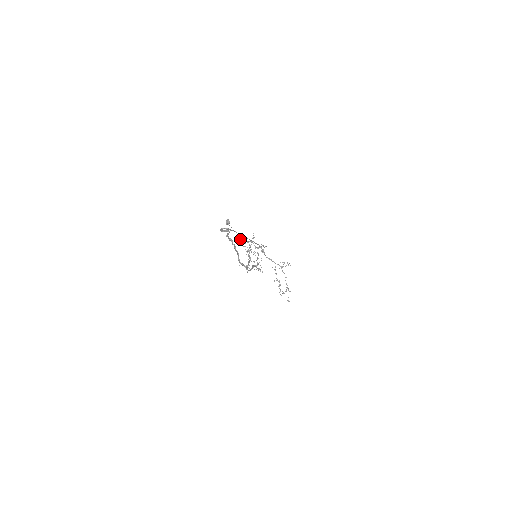
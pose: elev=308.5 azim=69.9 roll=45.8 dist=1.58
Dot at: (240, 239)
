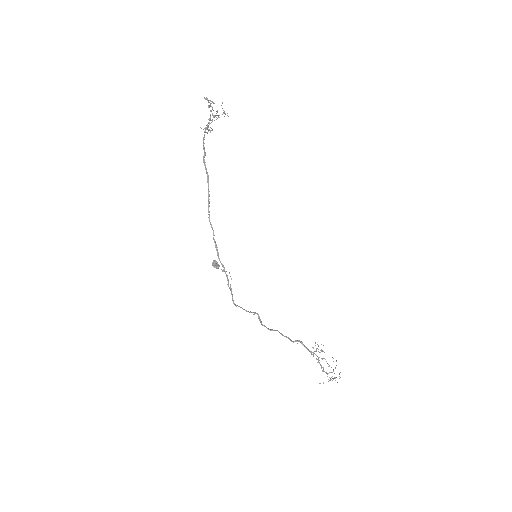
Dot at: occluded
